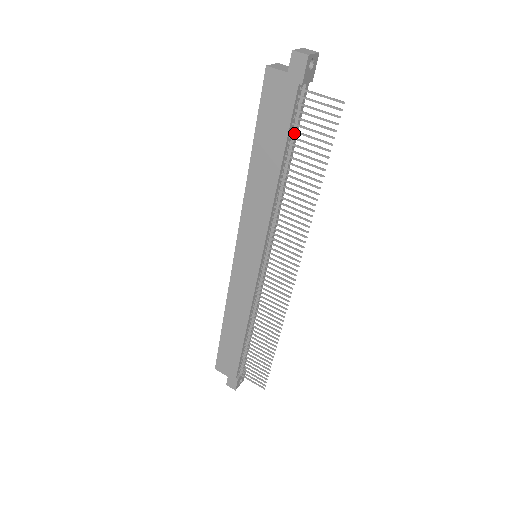
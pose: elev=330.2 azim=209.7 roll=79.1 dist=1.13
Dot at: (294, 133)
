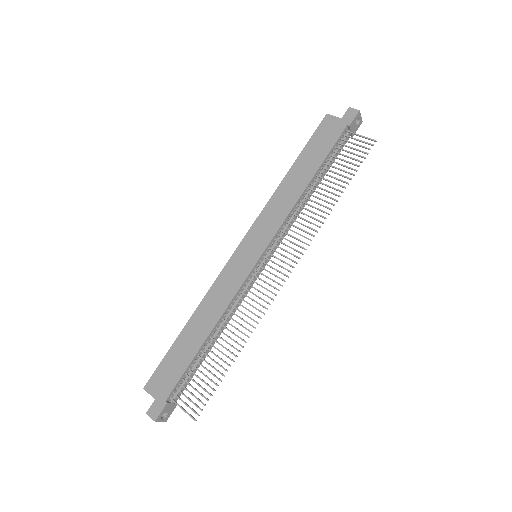
Dot at: (331, 160)
